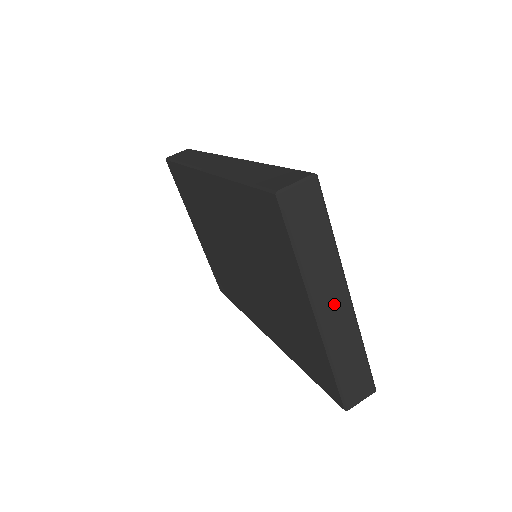
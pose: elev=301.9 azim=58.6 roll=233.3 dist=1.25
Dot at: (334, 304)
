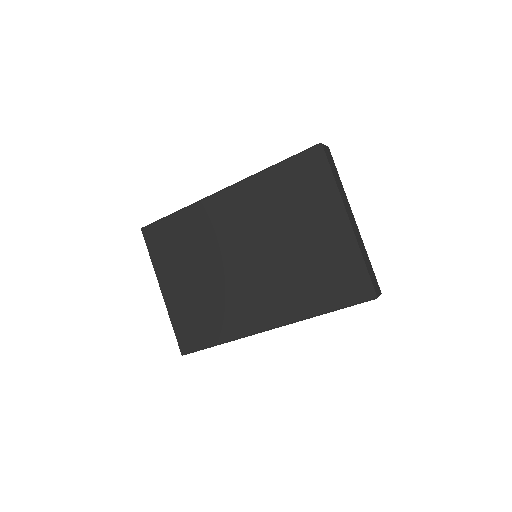
Dot at: (352, 218)
